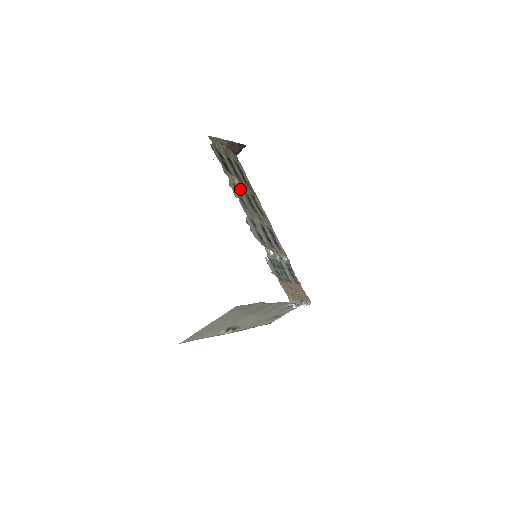
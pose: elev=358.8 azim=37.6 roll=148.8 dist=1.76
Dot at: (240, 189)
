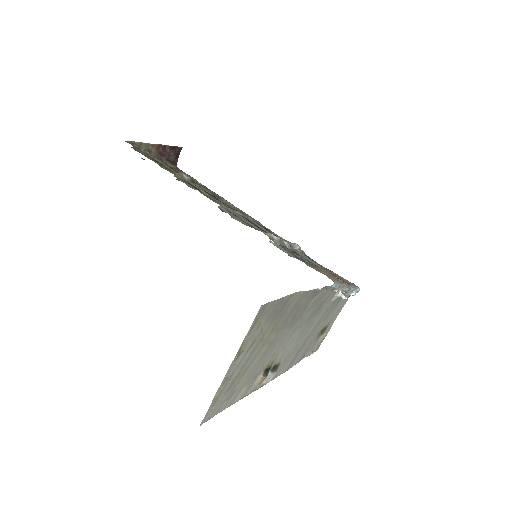
Dot at: (195, 186)
